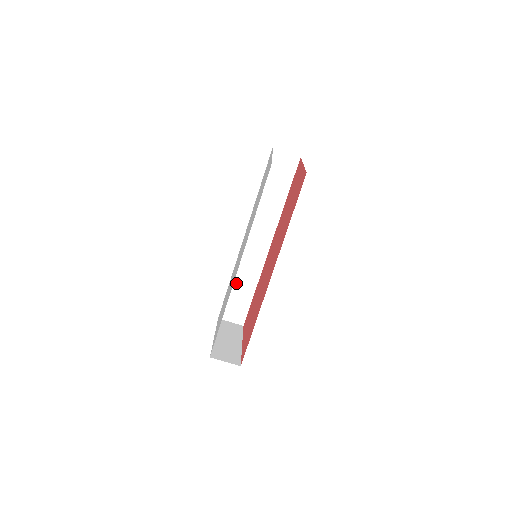
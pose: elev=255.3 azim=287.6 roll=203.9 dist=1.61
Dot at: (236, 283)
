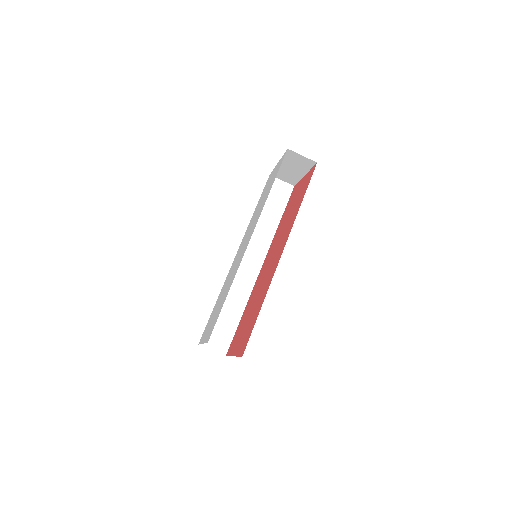
Dot at: (223, 304)
